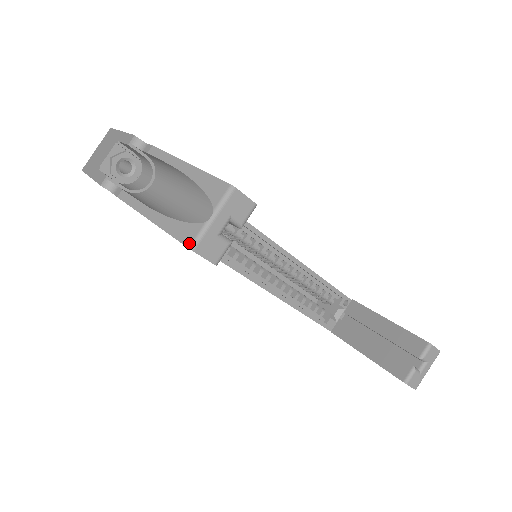
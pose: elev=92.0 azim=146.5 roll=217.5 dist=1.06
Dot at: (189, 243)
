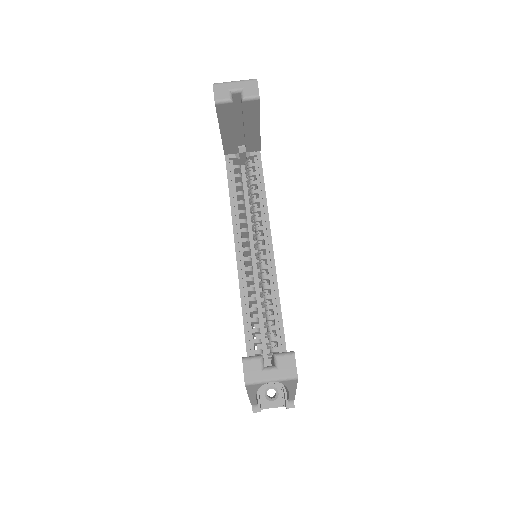
Dot at: (216, 84)
